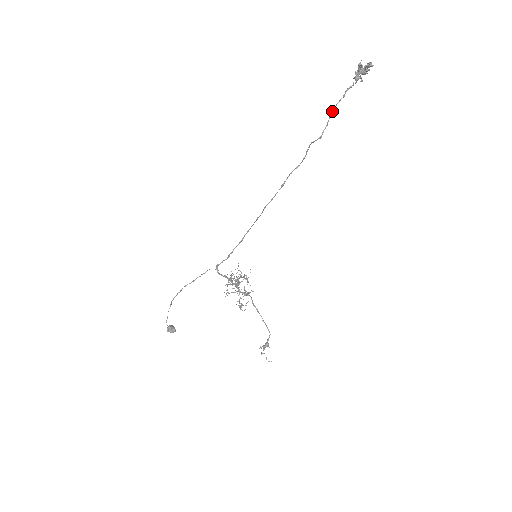
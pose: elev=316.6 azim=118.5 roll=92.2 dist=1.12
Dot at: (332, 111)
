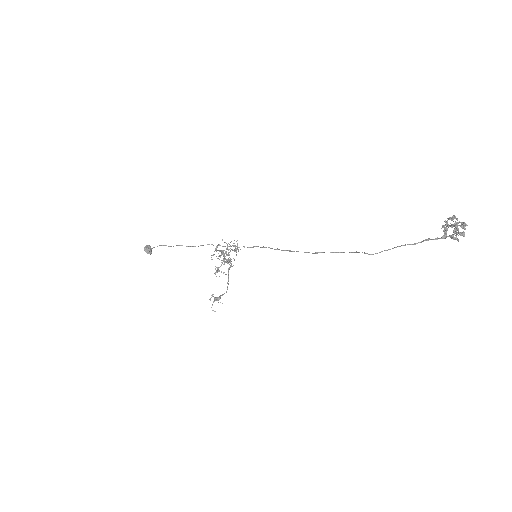
Dot at: occluded
